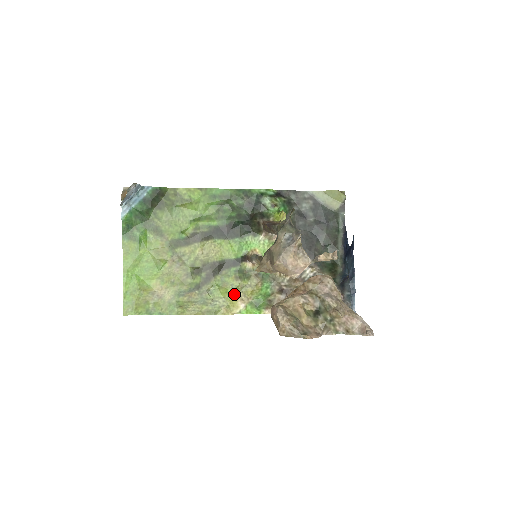
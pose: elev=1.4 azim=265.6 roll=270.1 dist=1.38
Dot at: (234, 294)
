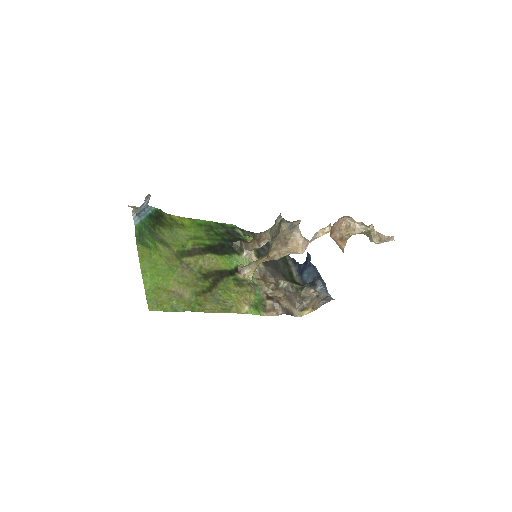
Dot at: (238, 298)
